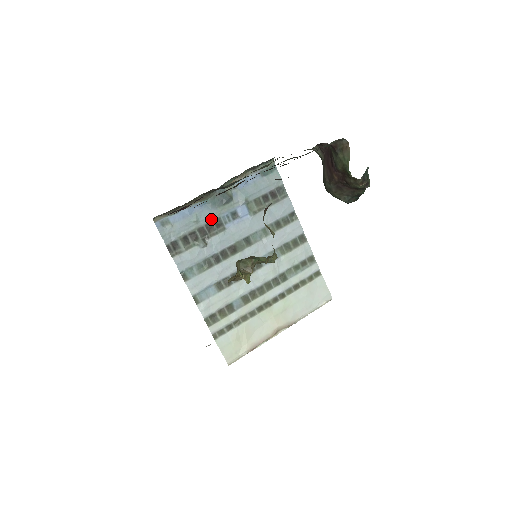
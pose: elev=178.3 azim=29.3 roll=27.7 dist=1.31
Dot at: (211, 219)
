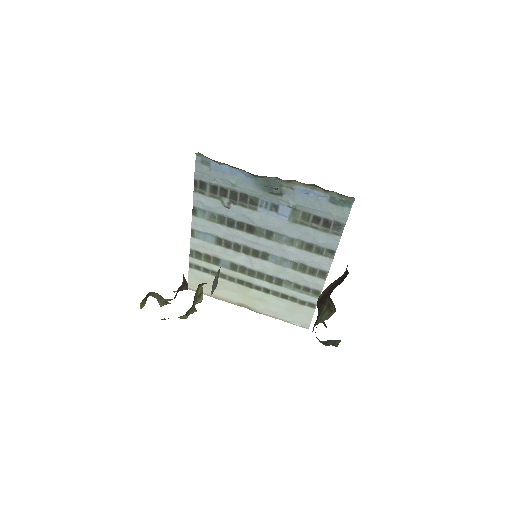
Dot at: (249, 193)
